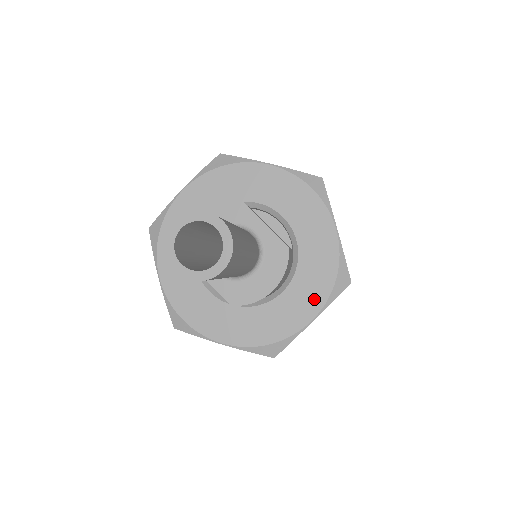
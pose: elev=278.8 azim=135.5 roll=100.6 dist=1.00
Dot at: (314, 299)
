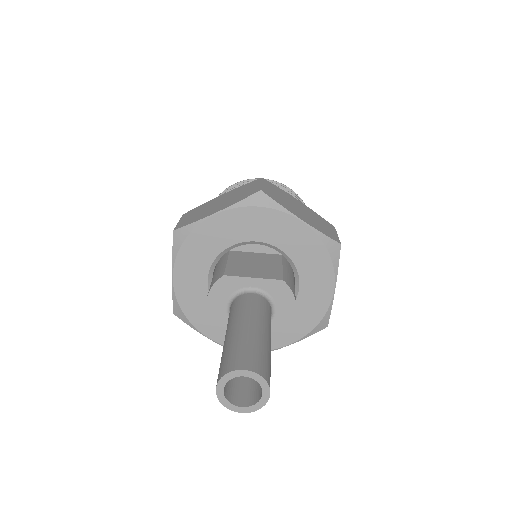
Dot at: (324, 277)
